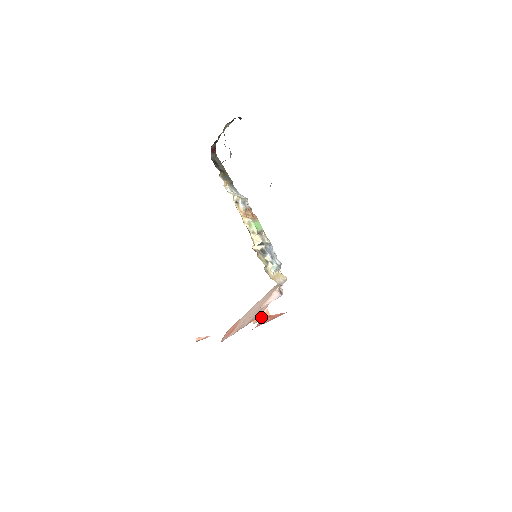
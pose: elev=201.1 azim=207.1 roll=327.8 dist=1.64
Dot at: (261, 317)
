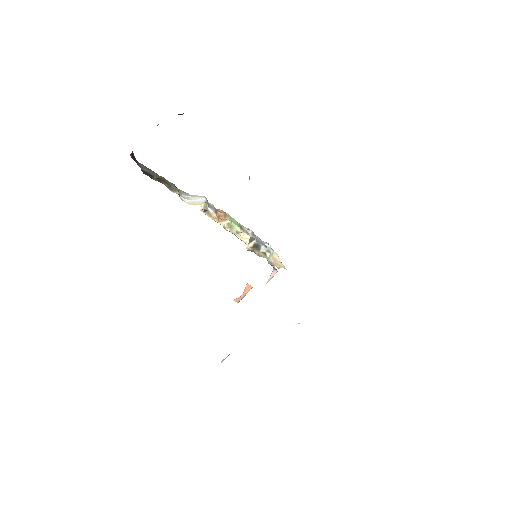
Dot at: (244, 293)
